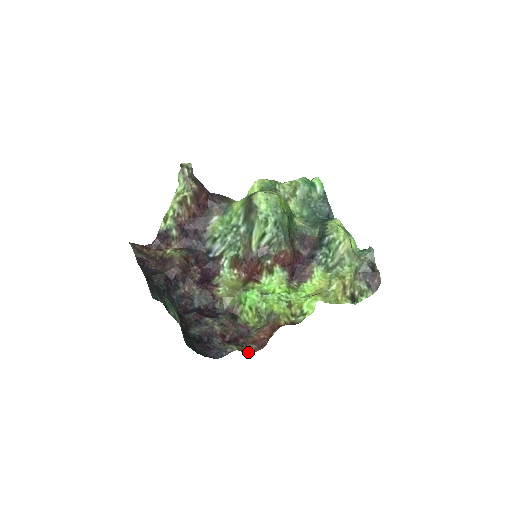
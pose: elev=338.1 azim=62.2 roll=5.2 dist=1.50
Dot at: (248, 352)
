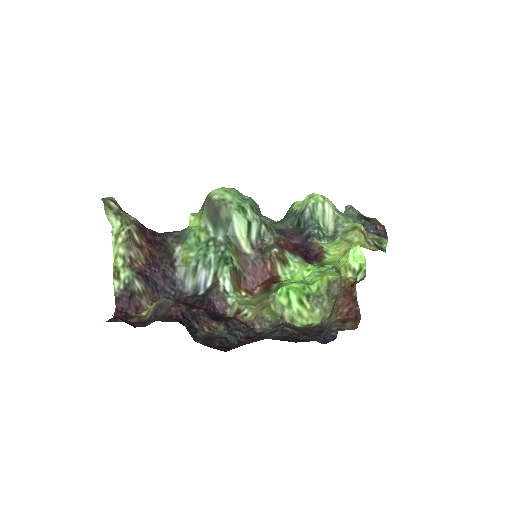
Dot at: (351, 329)
